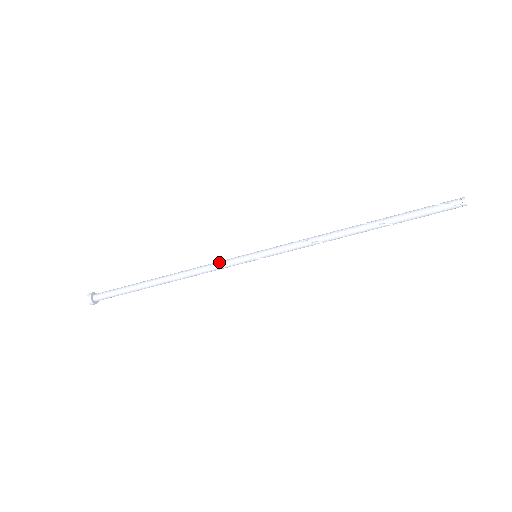
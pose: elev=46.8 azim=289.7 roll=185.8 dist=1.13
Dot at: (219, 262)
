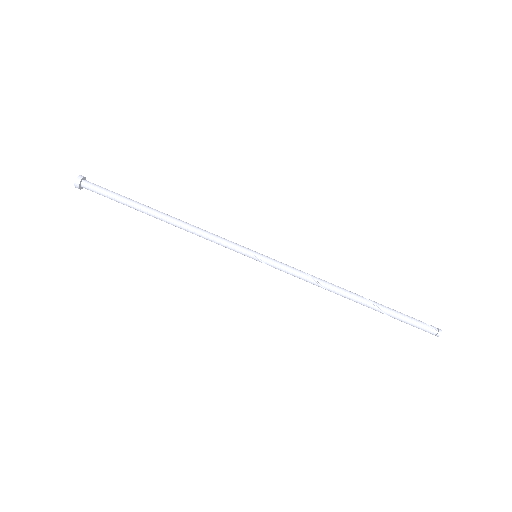
Dot at: occluded
